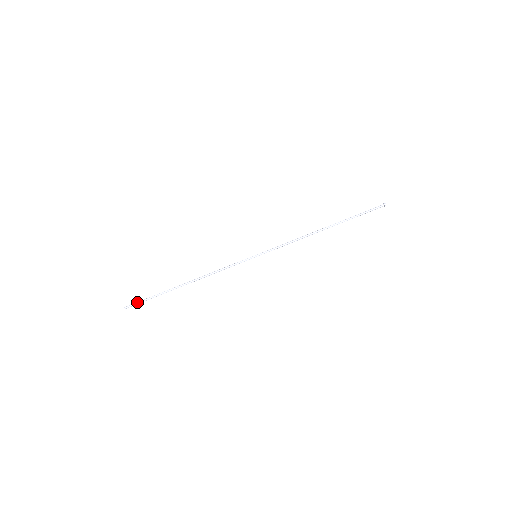
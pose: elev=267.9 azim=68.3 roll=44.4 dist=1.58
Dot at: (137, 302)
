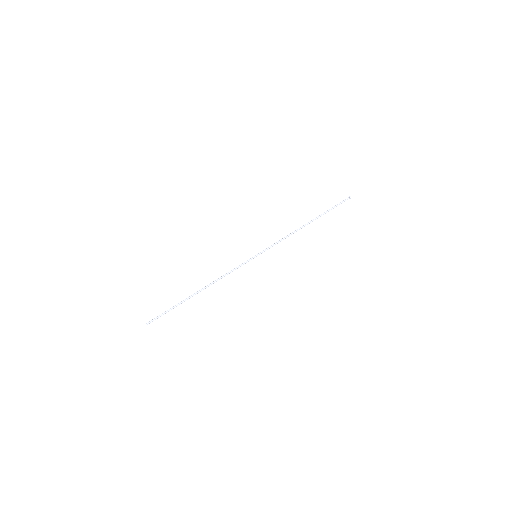
Dot at: (157, 317)
